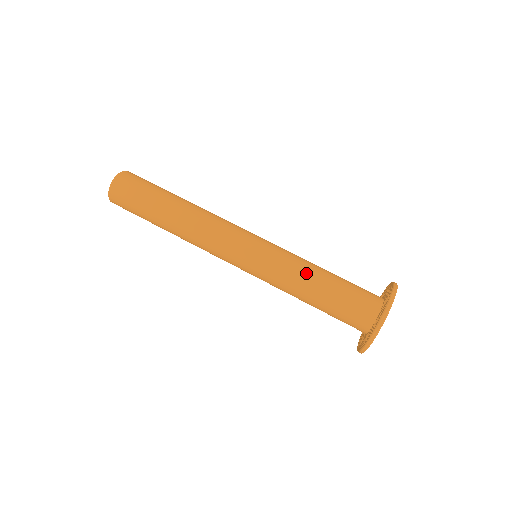
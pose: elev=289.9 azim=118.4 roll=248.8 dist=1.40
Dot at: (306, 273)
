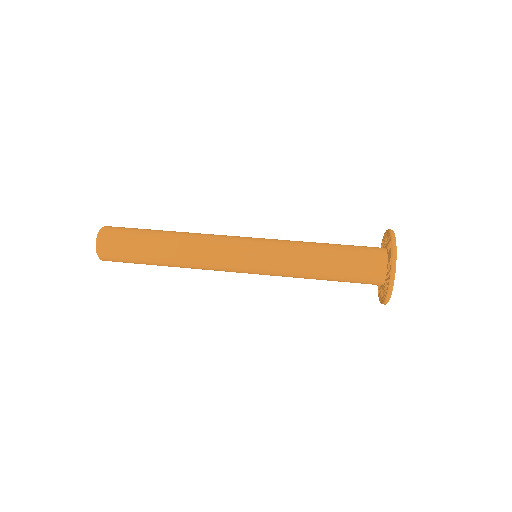
Dot at: (308, 251)
